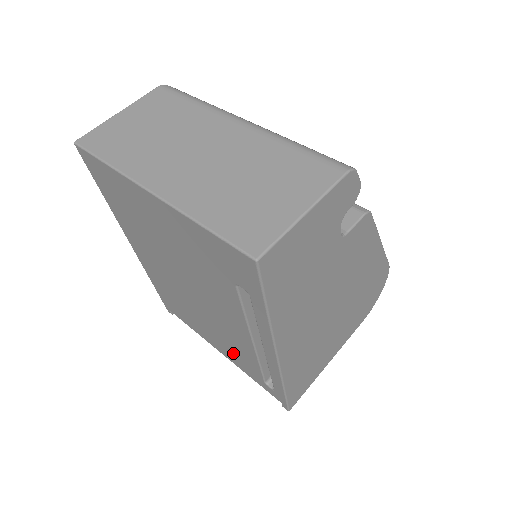
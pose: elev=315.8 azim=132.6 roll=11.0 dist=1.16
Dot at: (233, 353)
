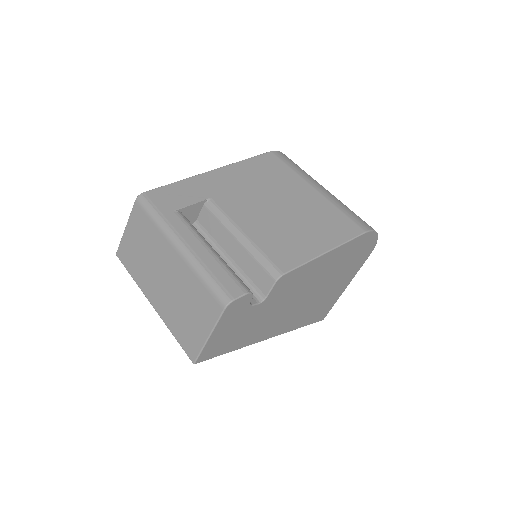
Dot at: occluded
